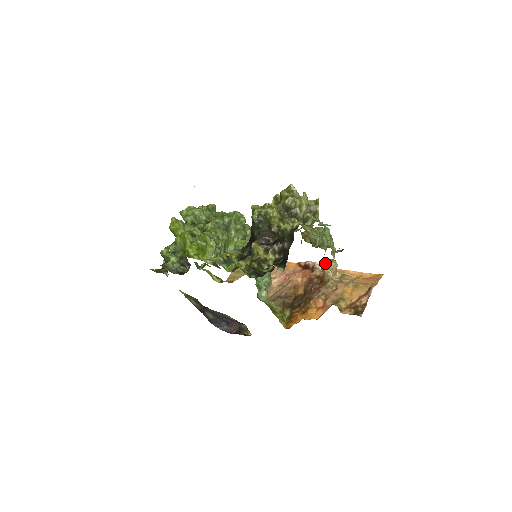
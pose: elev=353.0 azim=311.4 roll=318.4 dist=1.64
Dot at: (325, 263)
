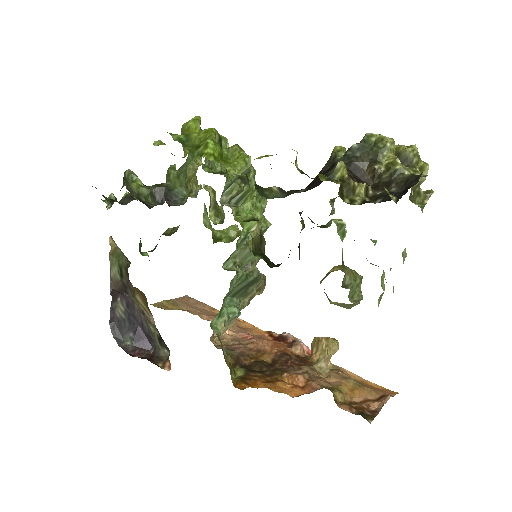
Dot at: occluded
